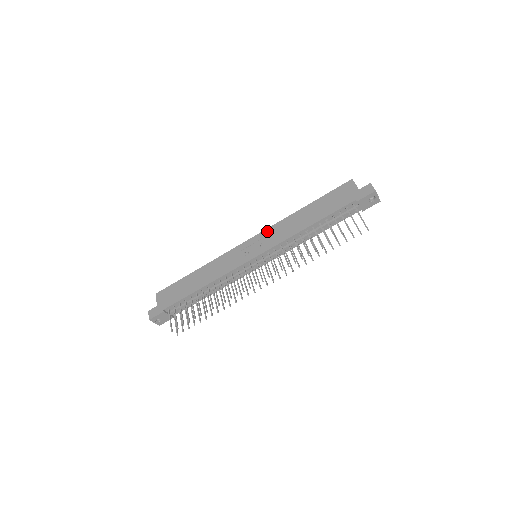
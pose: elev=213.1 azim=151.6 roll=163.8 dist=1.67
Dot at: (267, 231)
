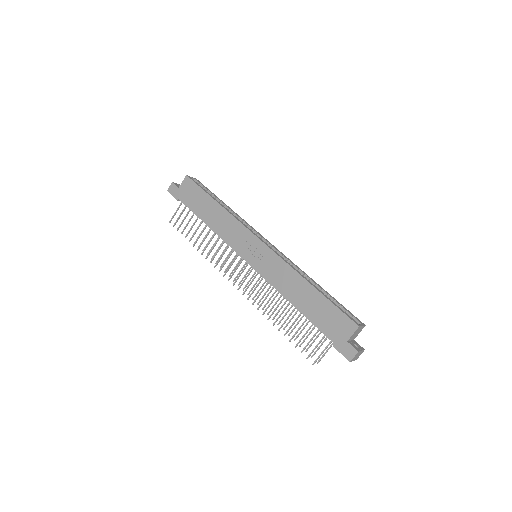
Dot at: (275, 258)
